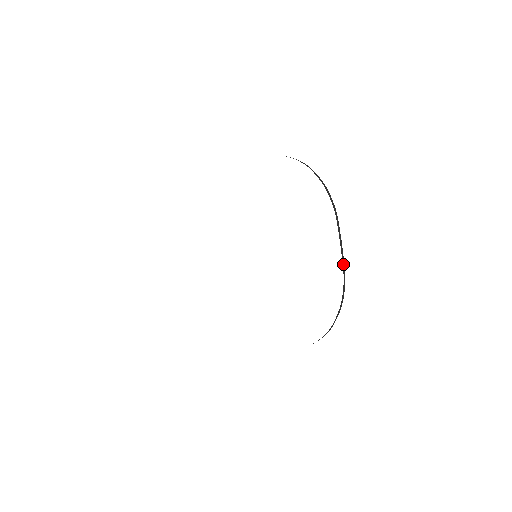
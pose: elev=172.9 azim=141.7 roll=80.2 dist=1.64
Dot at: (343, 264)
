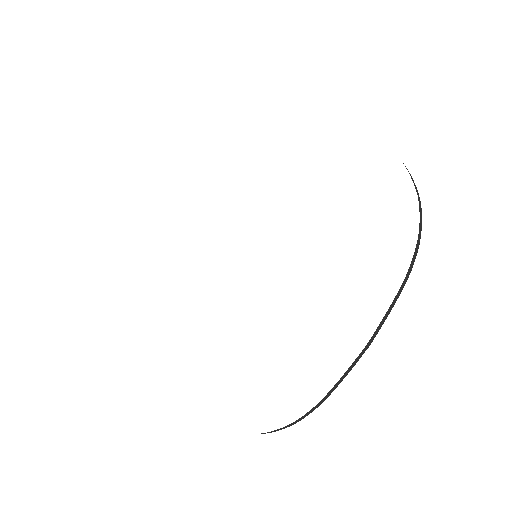
Dot at: occluded
